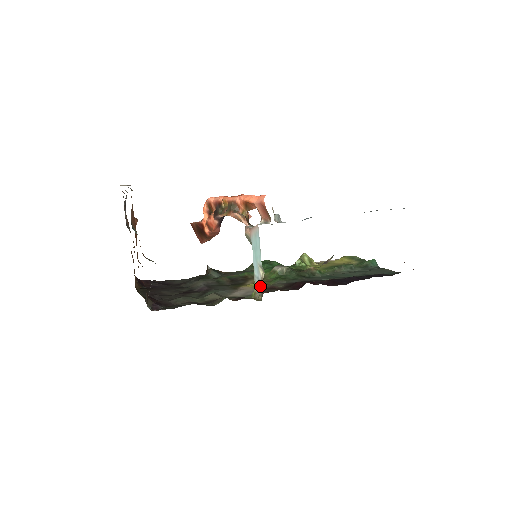
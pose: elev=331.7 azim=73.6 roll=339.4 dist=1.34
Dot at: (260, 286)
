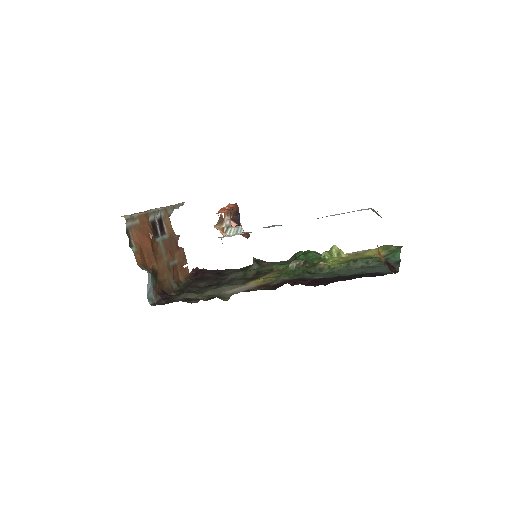
Dot at: occluded
